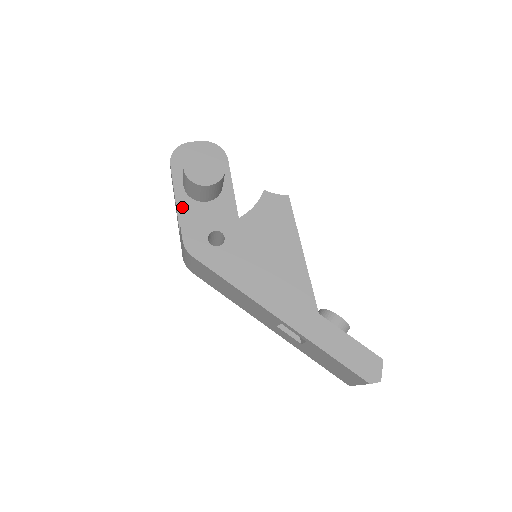
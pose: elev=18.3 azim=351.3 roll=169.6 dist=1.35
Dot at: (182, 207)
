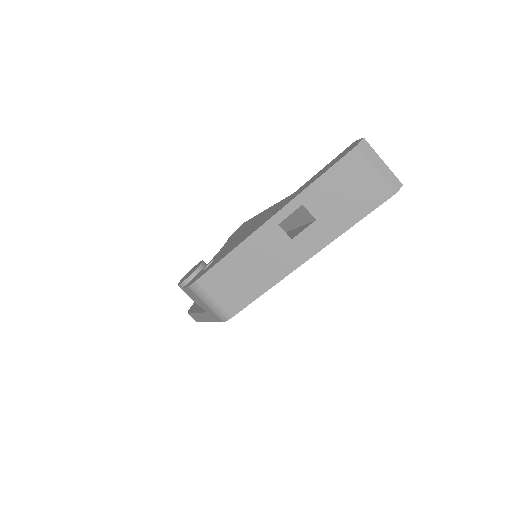
Dot at: (203, 309)
